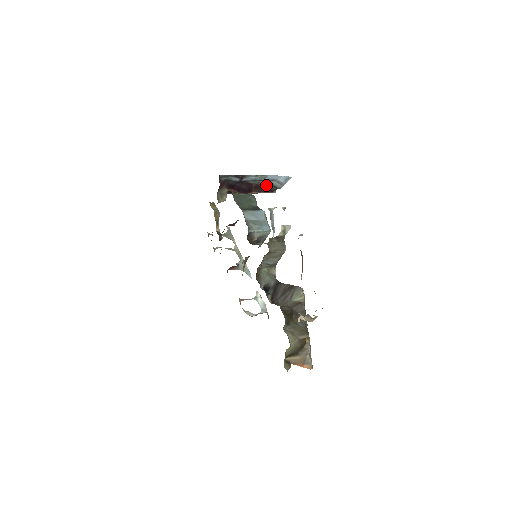
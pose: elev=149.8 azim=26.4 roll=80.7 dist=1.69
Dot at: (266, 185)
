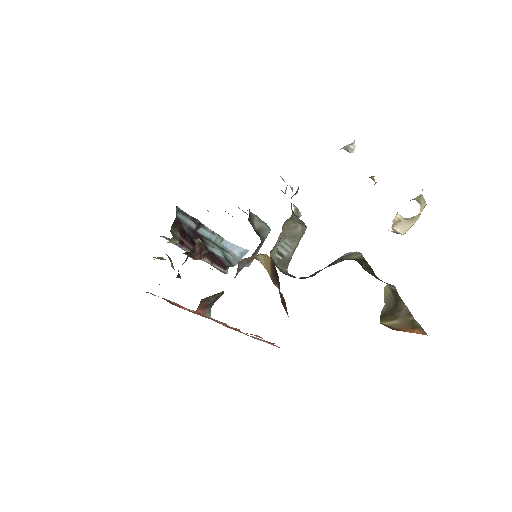
Dot at: occluded
